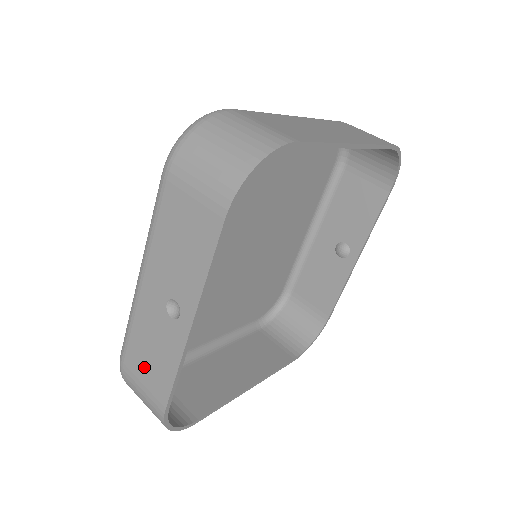
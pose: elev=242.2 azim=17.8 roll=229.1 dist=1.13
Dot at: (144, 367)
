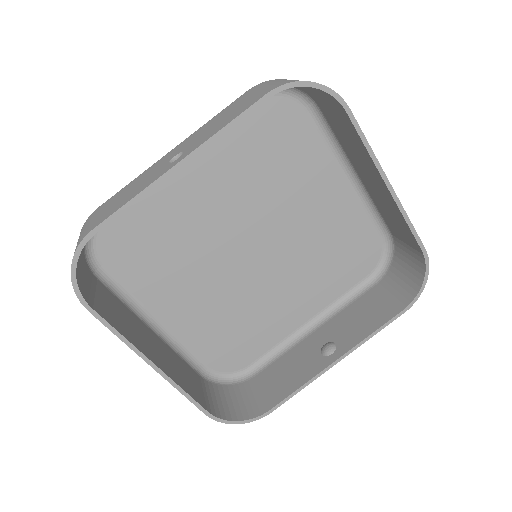
Dot at: (111, 204)
